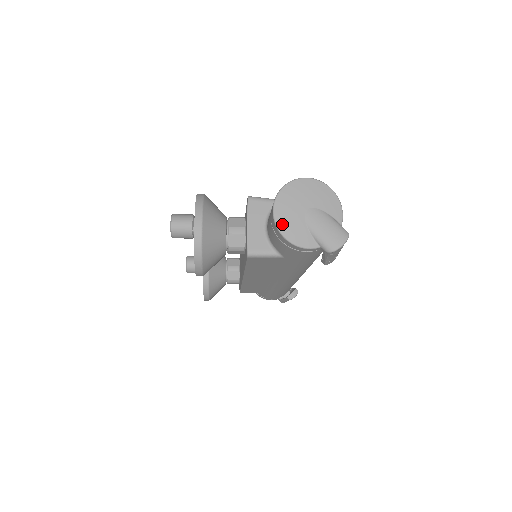
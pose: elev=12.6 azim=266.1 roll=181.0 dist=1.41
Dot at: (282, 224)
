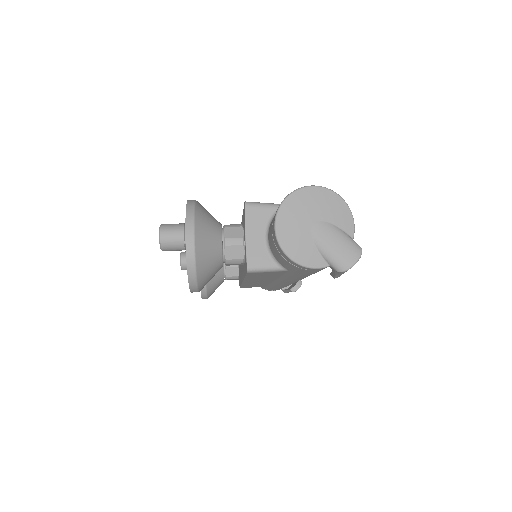
Dot at: (286, 242)
